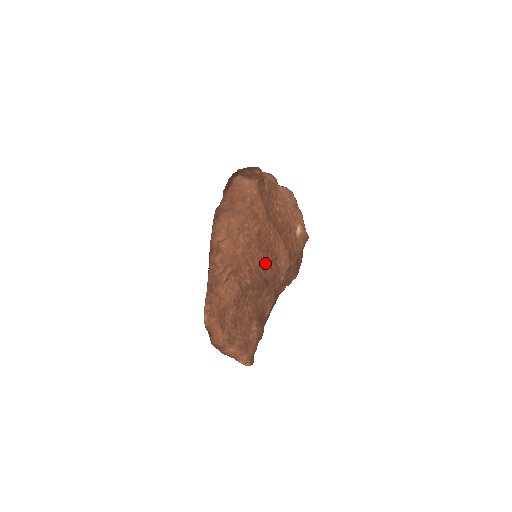
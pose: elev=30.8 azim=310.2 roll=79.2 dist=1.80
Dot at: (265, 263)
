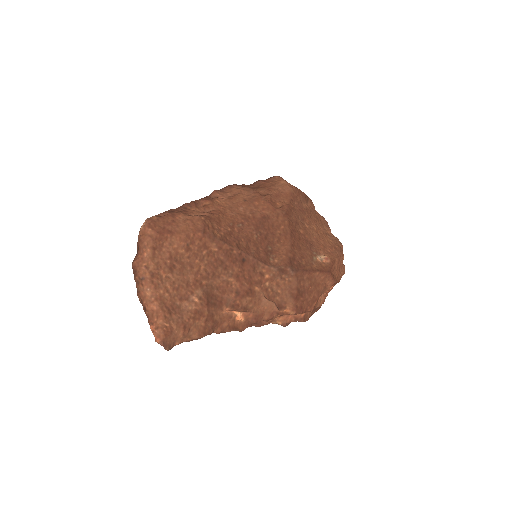
Dot at: (254, 243)
